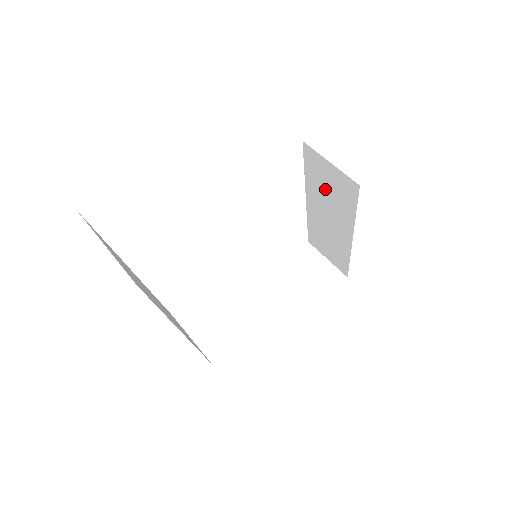
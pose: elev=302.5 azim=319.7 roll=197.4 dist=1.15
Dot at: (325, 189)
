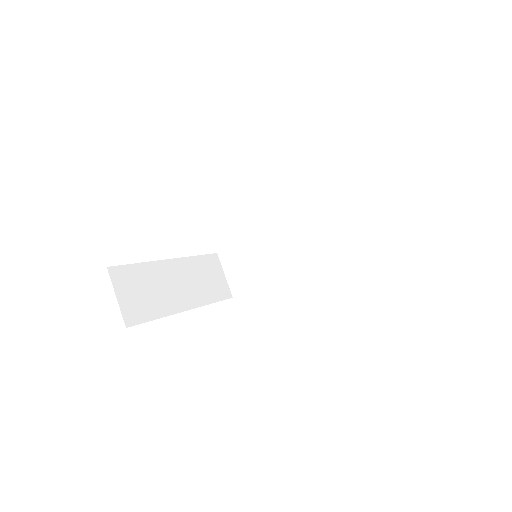
Dot at: occluded
